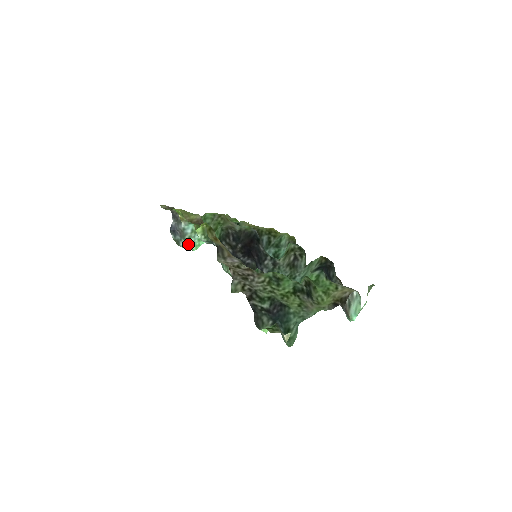
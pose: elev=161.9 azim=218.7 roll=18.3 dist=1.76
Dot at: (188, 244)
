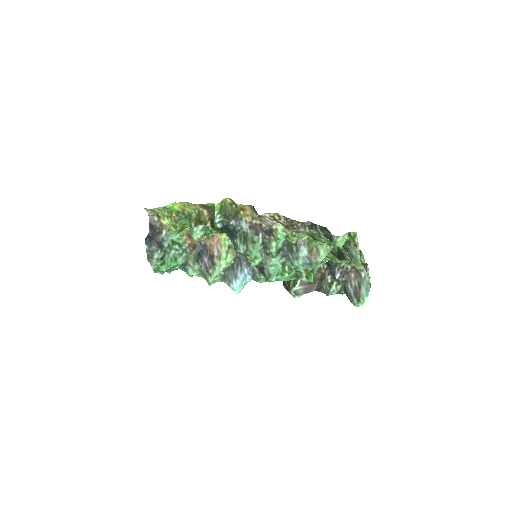
Dot at: (162, 259)
